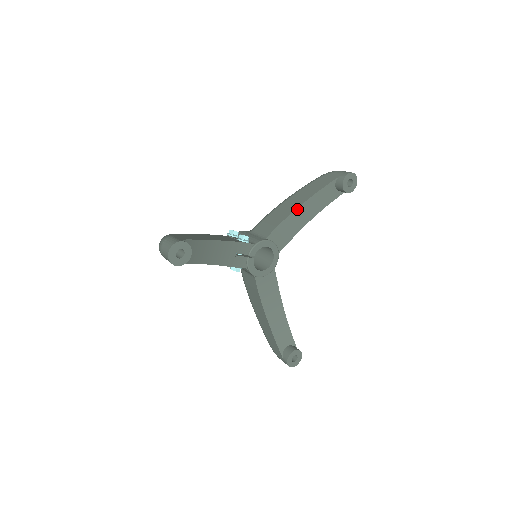
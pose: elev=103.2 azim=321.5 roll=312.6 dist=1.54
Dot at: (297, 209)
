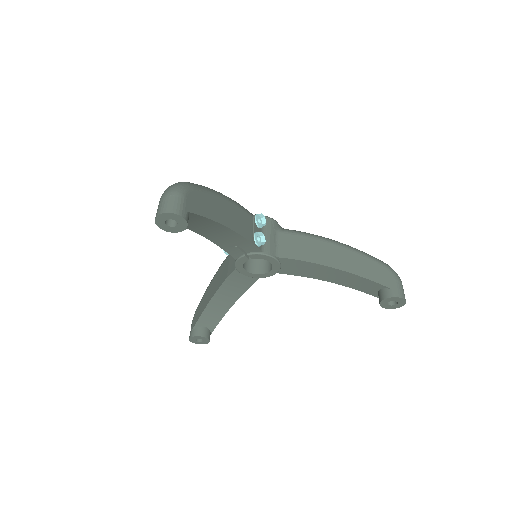
Dot at: (329, 267)
